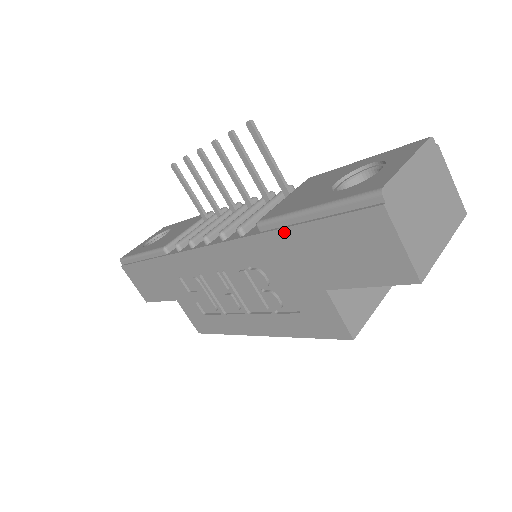
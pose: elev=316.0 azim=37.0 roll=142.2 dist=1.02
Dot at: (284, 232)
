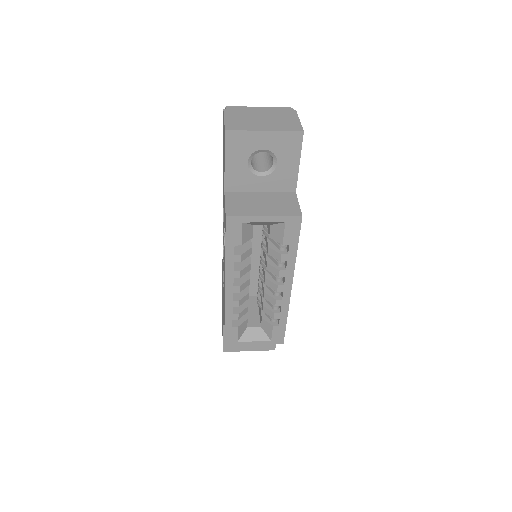
Dot at: occluded
